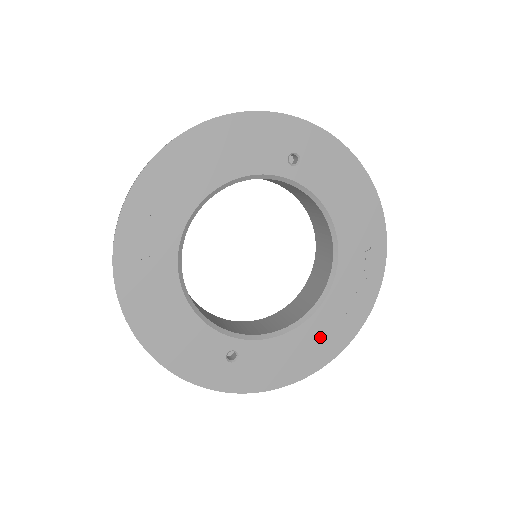
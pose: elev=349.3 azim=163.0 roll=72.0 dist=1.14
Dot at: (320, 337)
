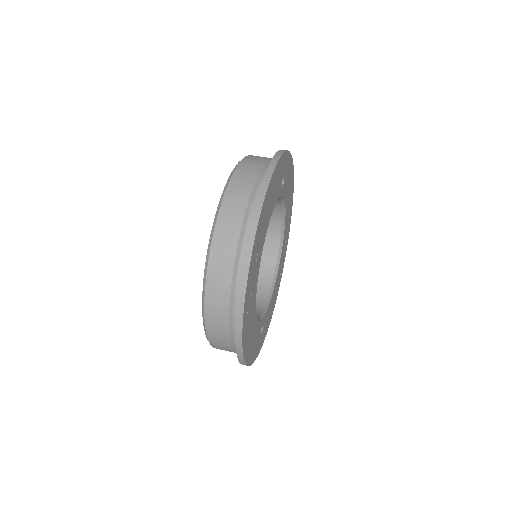
Dot at: (277, 285)
